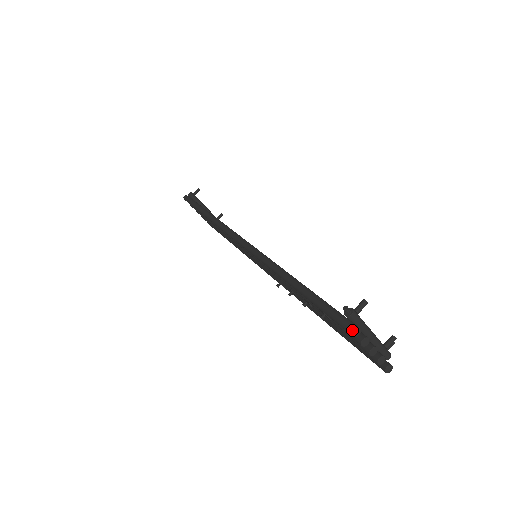
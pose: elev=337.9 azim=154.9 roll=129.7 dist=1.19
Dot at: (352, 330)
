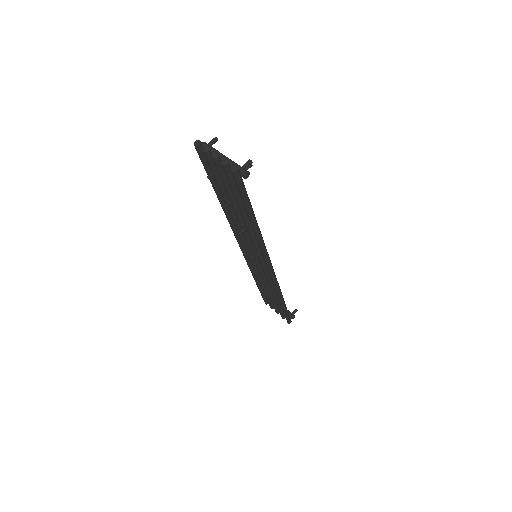
Dot at: (194, 143)
